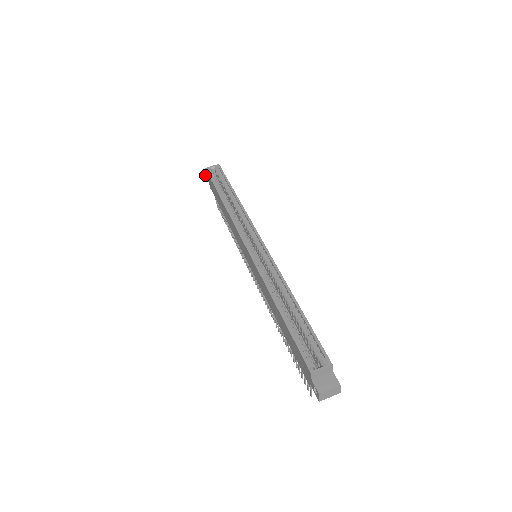
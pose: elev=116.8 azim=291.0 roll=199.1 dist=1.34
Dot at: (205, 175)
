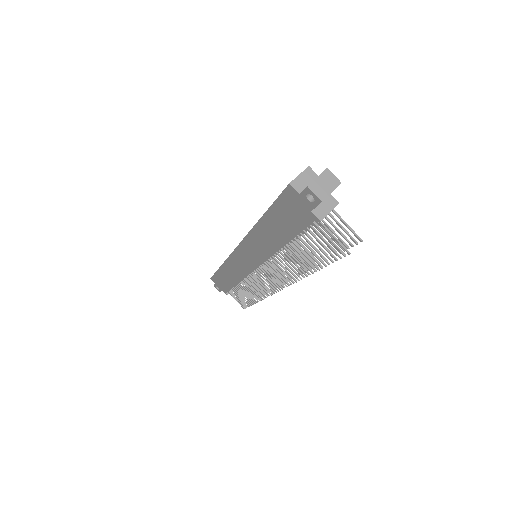
Dot at: occluded
